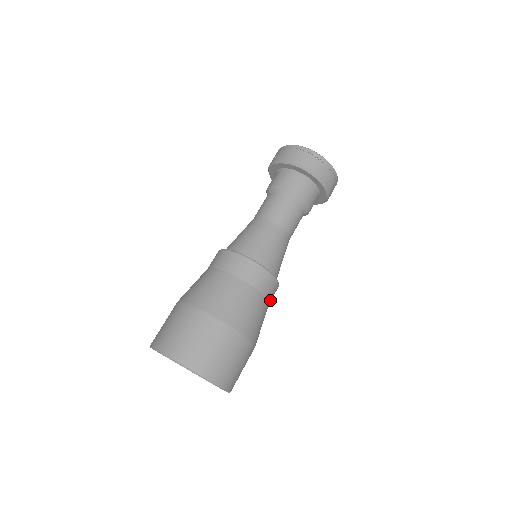
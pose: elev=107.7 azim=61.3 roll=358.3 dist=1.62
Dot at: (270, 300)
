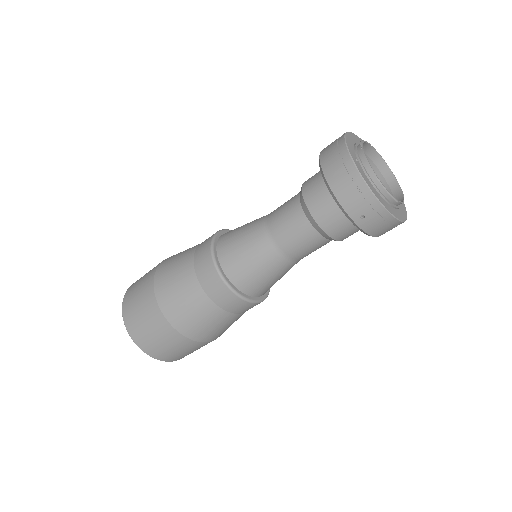
Dot at: (233, 311)
